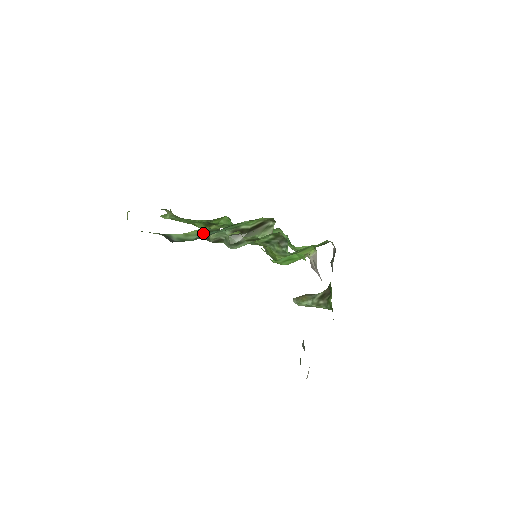
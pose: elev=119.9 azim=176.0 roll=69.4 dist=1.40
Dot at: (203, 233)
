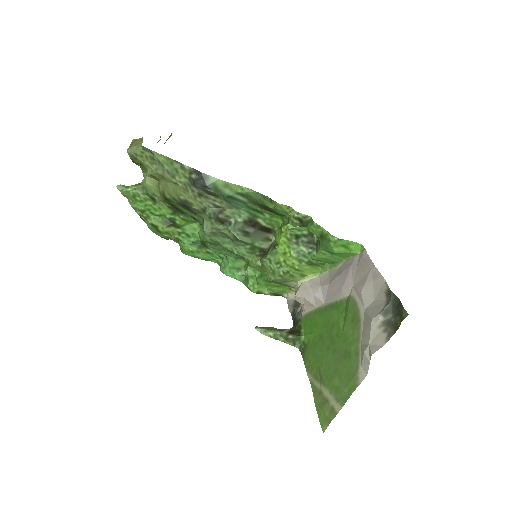
Dot at: (238, 196)
